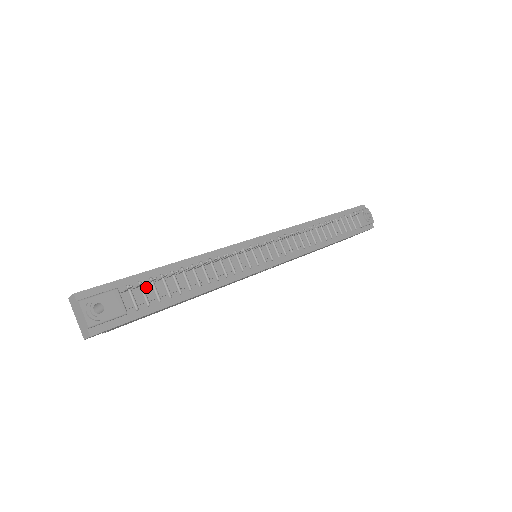
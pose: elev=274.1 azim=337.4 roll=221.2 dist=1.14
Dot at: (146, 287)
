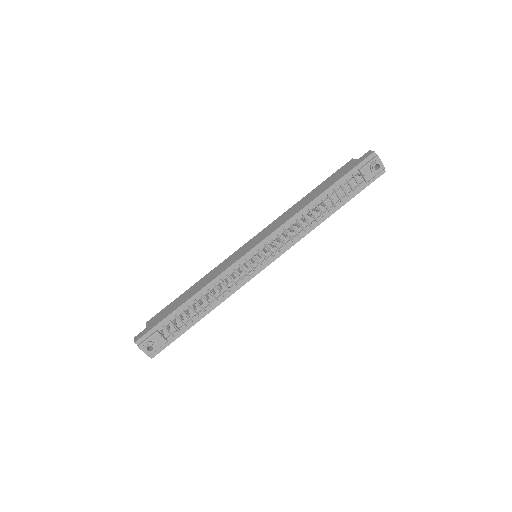
Dot at: occluded
